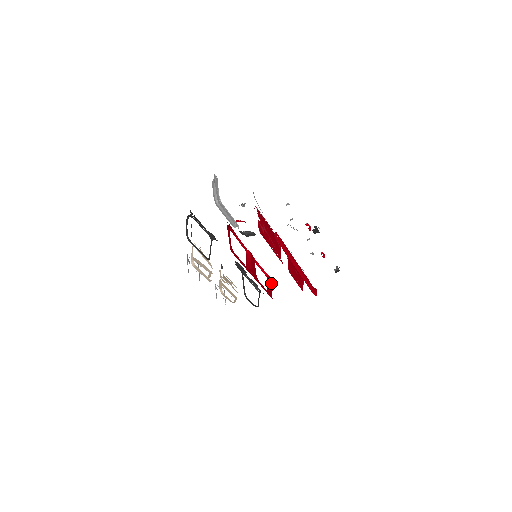
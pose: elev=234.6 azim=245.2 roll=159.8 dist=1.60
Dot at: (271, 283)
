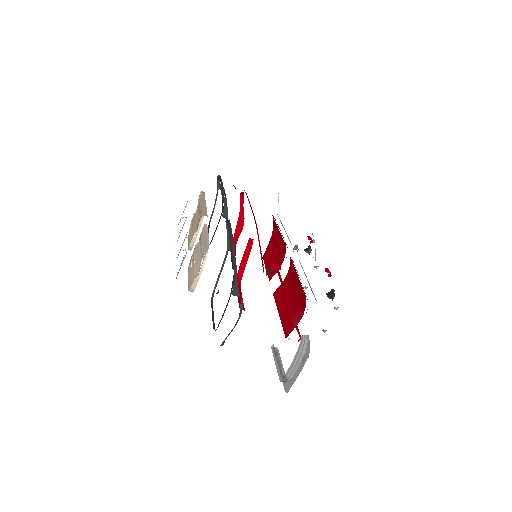
Dot at: (241, 225)
